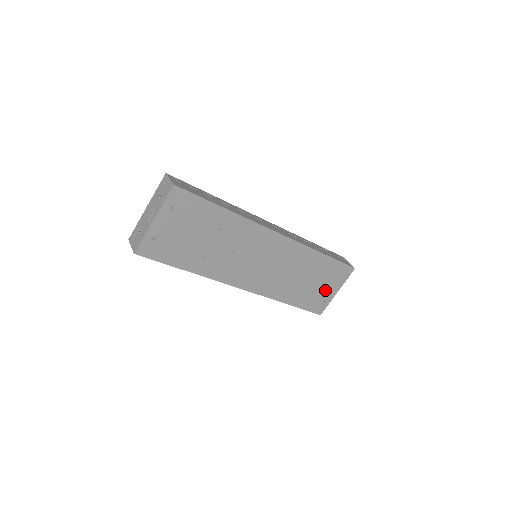
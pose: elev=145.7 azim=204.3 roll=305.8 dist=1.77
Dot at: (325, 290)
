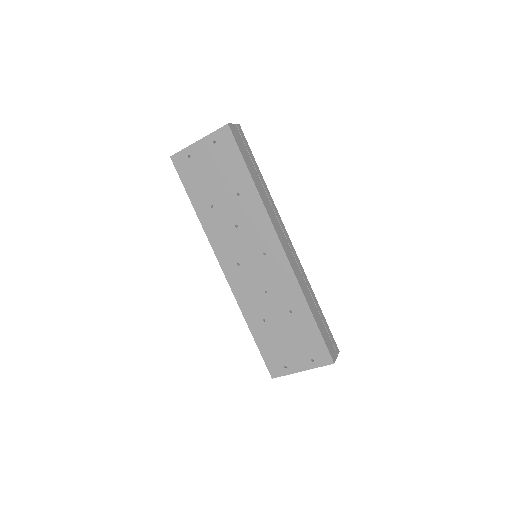
Dot at: (291, 354)
